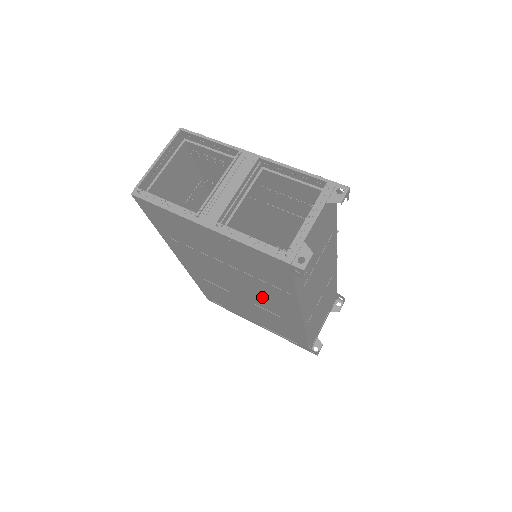
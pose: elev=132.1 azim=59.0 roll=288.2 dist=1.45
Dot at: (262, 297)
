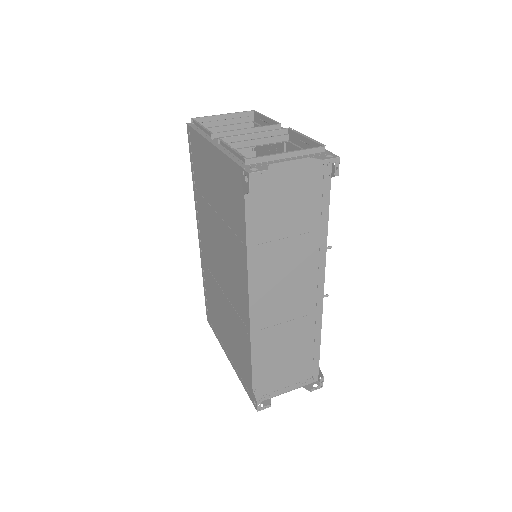
Dot at: (231, 273)
